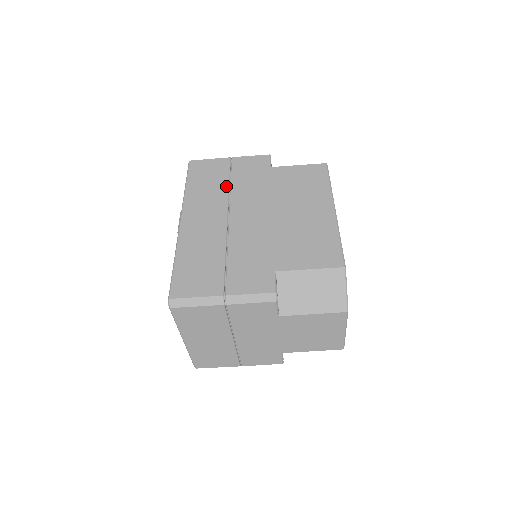
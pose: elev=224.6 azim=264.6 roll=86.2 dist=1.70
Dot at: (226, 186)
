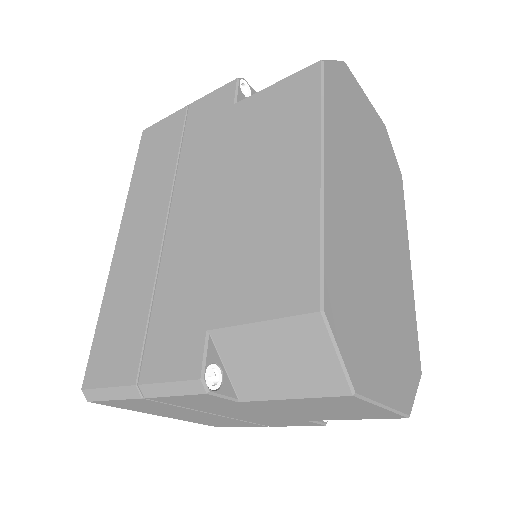
Dot at: (173, 163)
